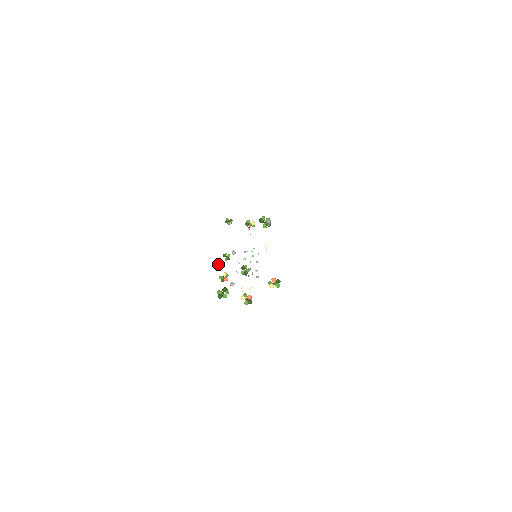
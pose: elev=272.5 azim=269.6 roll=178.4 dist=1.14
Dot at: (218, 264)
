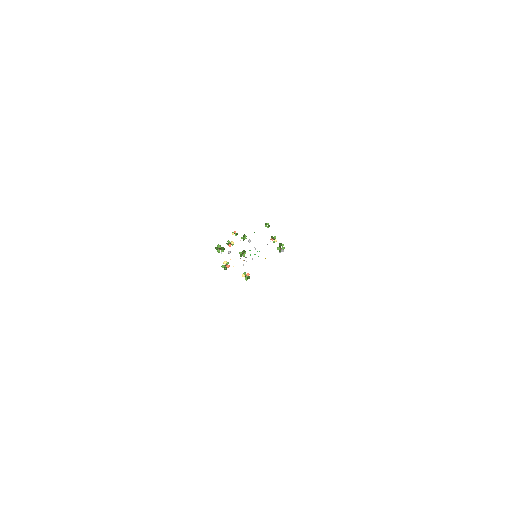
Dot at: (236, 235)
